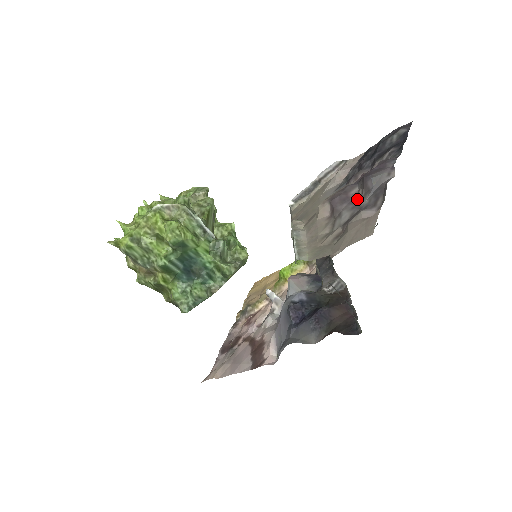
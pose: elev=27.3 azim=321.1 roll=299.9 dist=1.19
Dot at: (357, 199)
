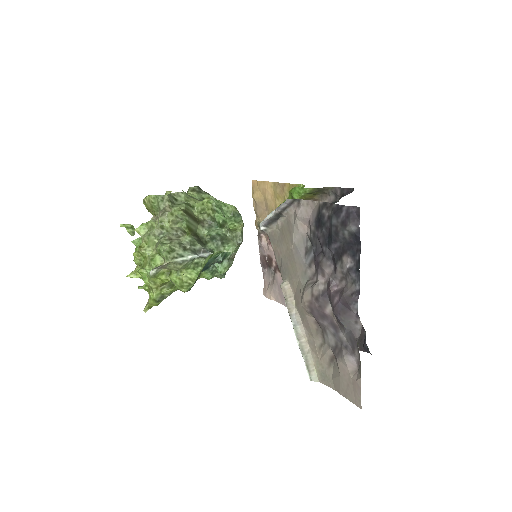
Dot at: (335, 325)
